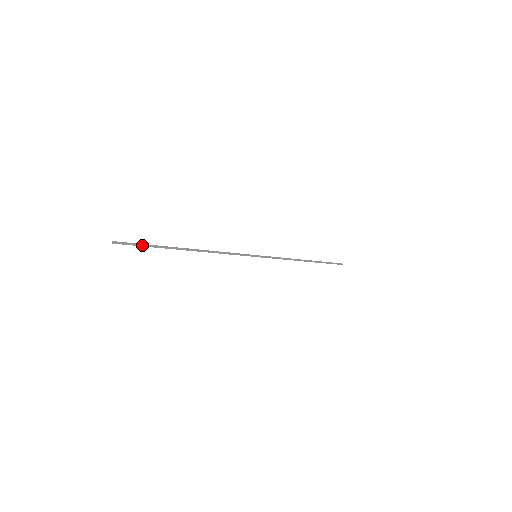
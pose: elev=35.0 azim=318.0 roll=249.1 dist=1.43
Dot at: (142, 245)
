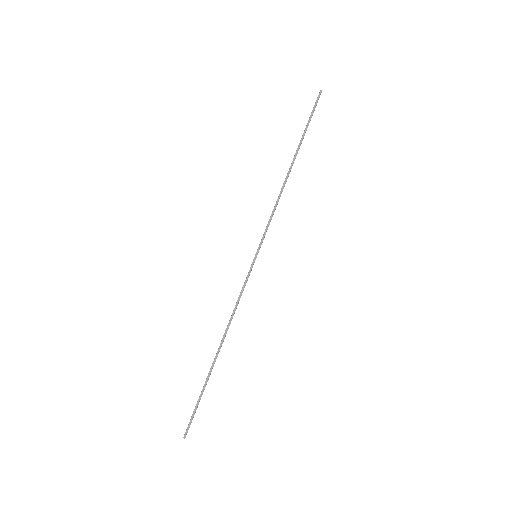
Dot at: (196, 408)
